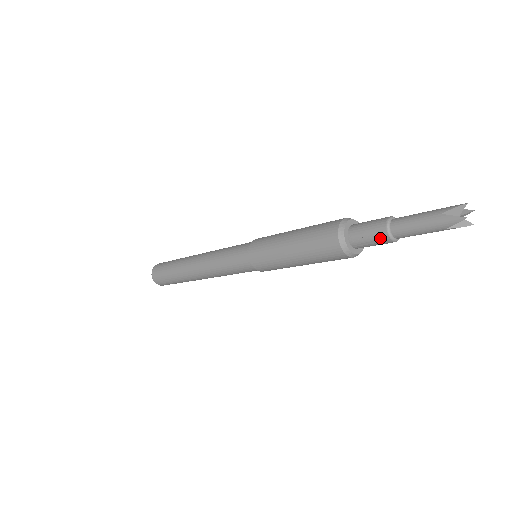
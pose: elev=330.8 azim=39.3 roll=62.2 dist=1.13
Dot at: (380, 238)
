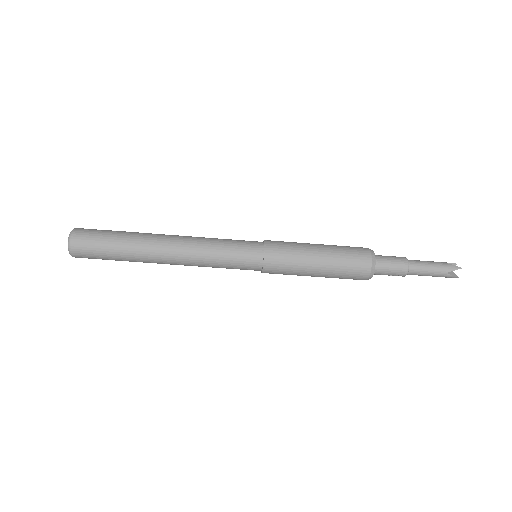
Dot at: occluded
